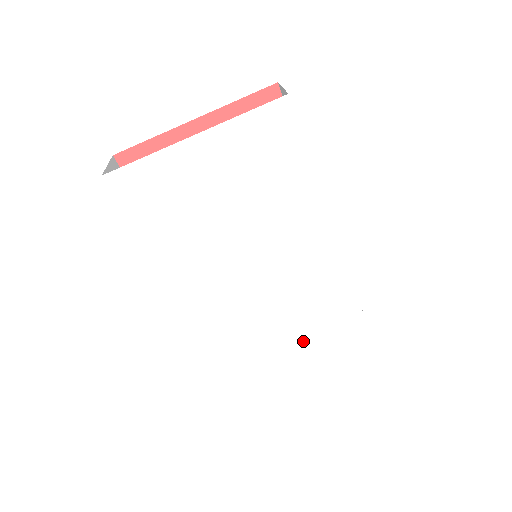
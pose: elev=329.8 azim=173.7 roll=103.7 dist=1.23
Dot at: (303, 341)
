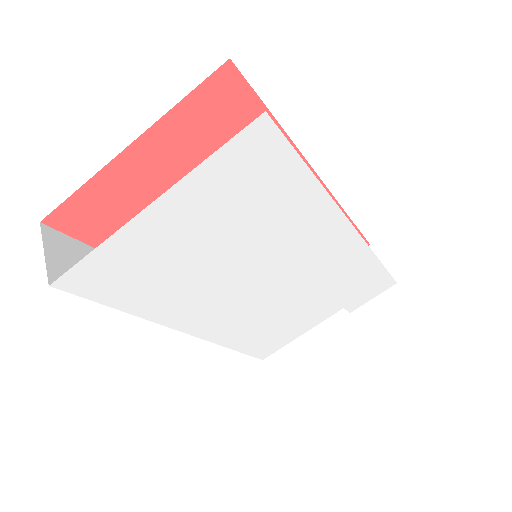
Dot at: (325, 307)
